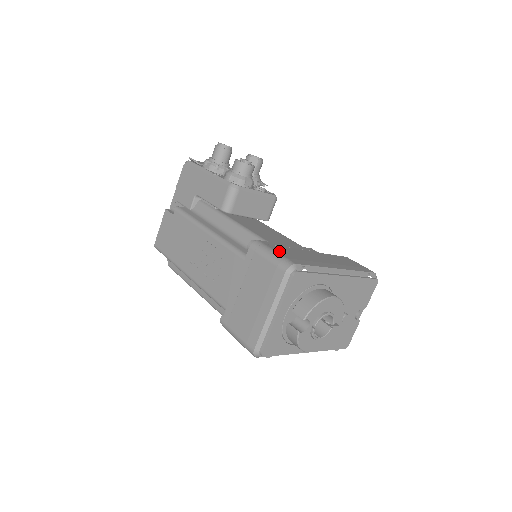
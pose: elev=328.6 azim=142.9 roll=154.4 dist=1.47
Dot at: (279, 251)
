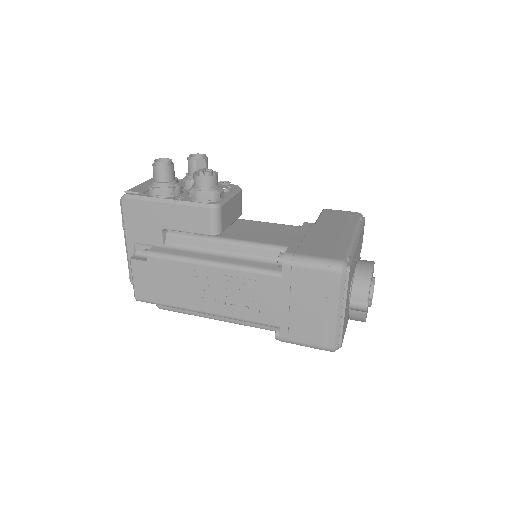
Dot at: (313, 253)
